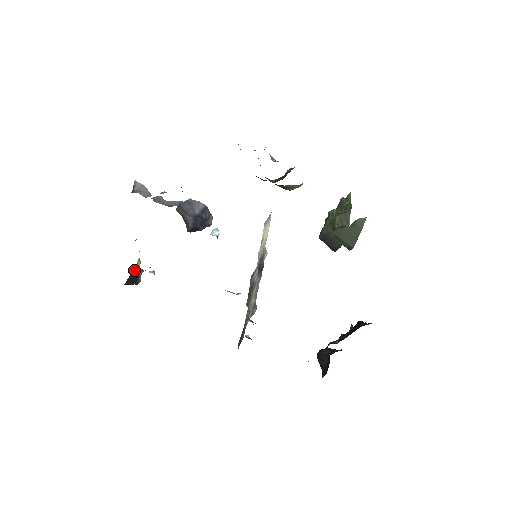
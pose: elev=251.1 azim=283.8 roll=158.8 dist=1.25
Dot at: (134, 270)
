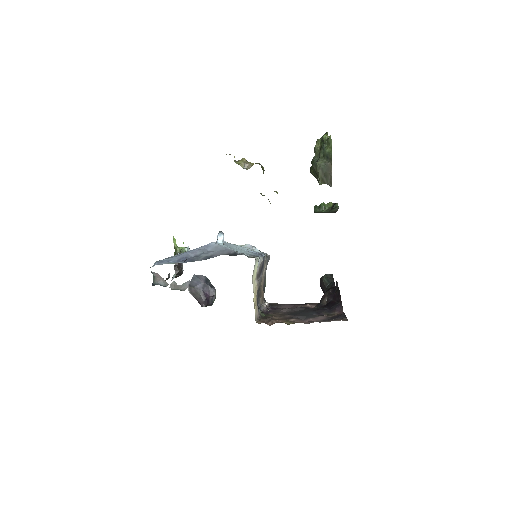
Dot at: occluded
